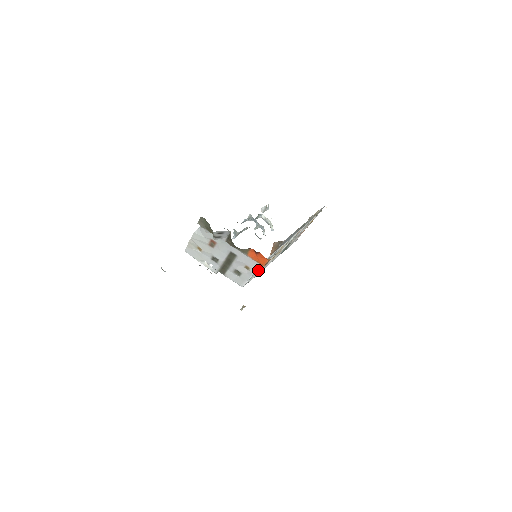
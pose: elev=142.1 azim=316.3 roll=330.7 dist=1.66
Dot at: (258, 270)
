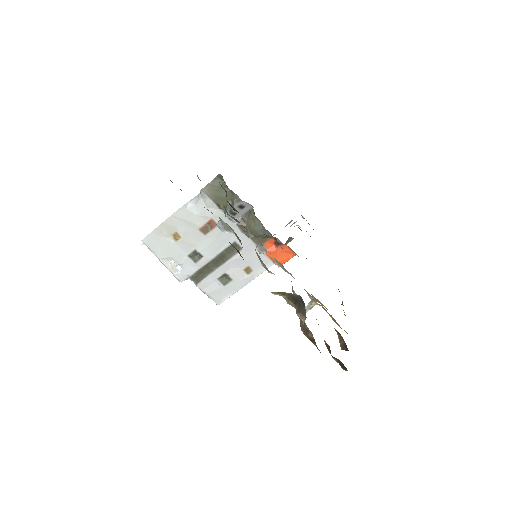
Dot at: occluded
